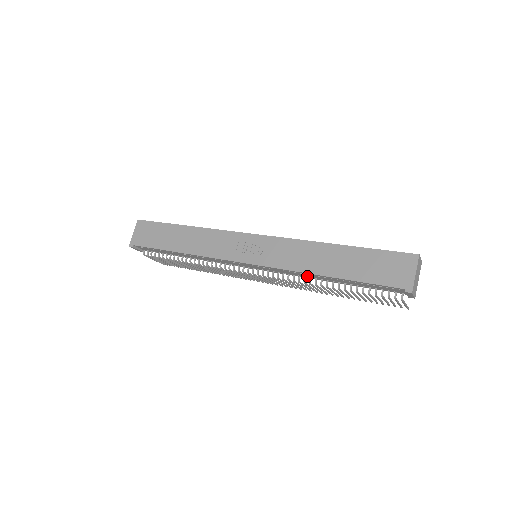
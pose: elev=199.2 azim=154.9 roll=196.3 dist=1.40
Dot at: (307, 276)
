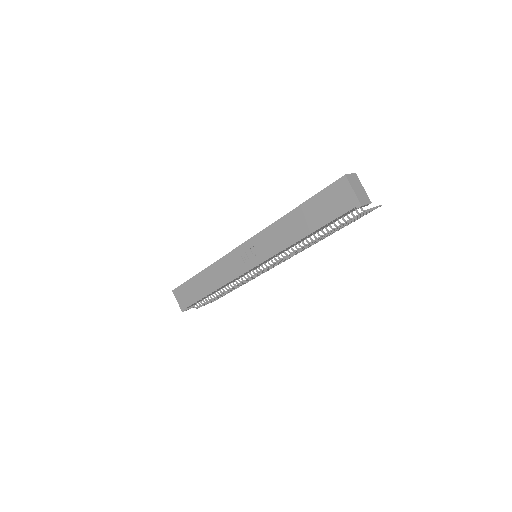
Dot at: (295, 245)
